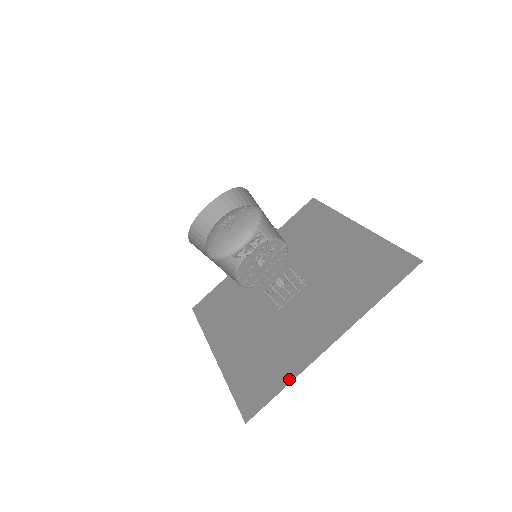
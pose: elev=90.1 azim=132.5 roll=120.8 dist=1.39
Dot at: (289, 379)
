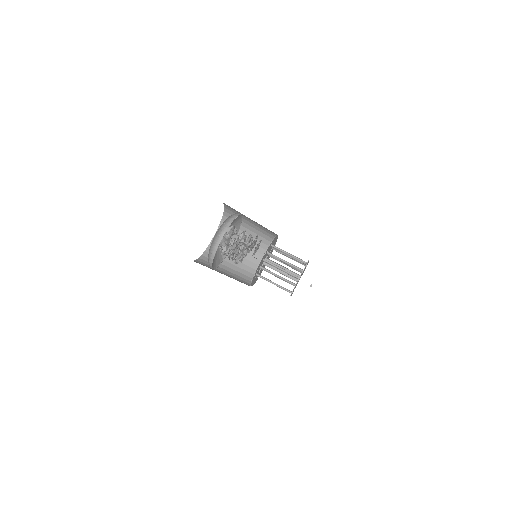
Dot at: occluded
